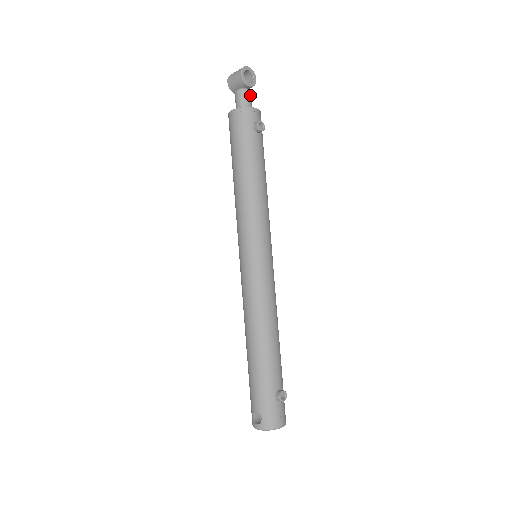
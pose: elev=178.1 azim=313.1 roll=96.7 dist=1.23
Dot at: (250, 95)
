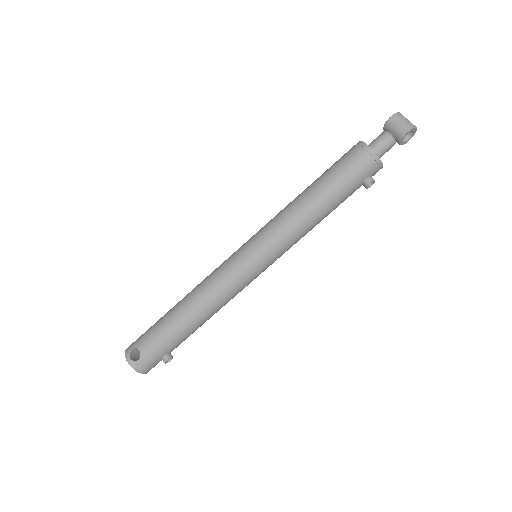
Dot at: occluded
